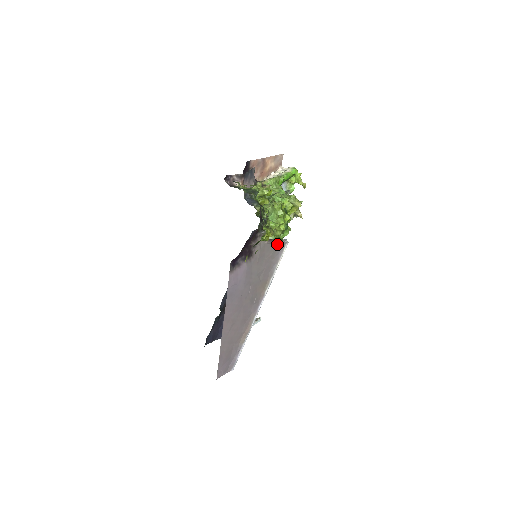
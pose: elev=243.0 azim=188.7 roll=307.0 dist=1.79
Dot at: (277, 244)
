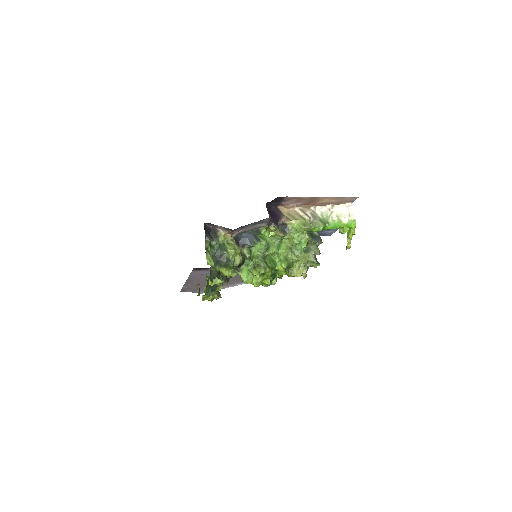
Dot at: occluded
